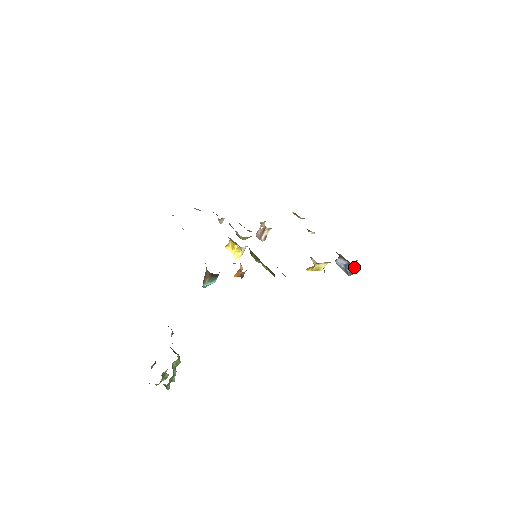
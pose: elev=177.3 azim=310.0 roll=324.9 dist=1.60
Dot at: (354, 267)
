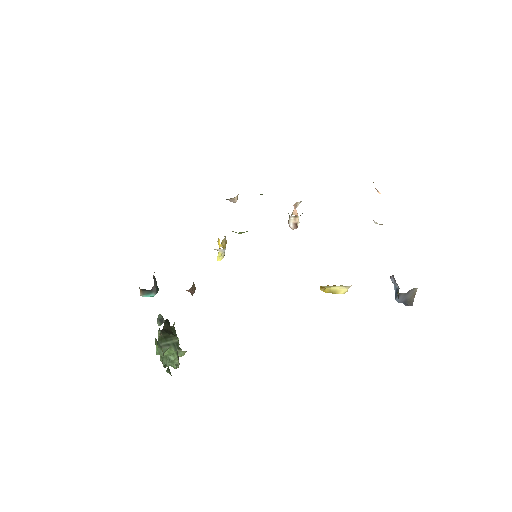
Dot at: (412, 296)
